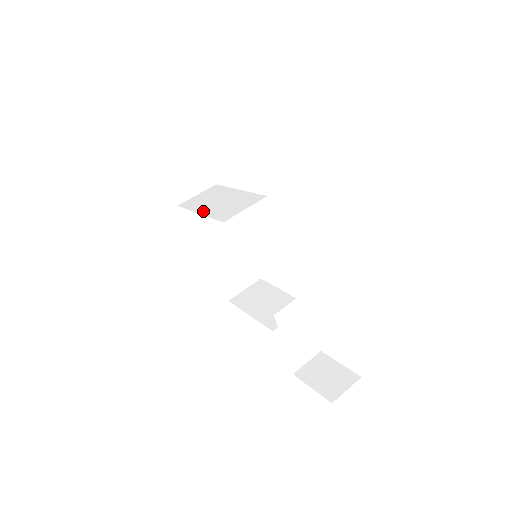
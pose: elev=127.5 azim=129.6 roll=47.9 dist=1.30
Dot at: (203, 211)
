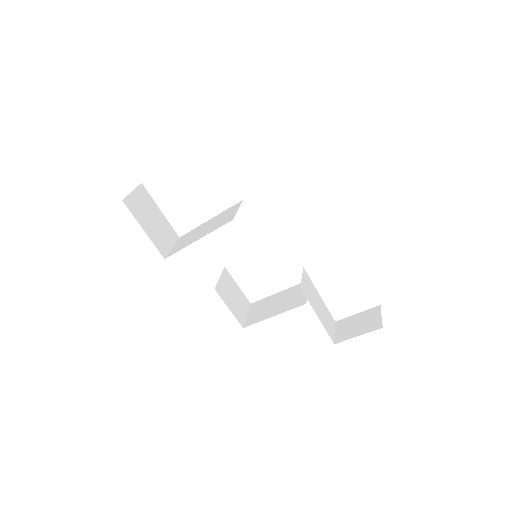
Dot at: (200, 237)
